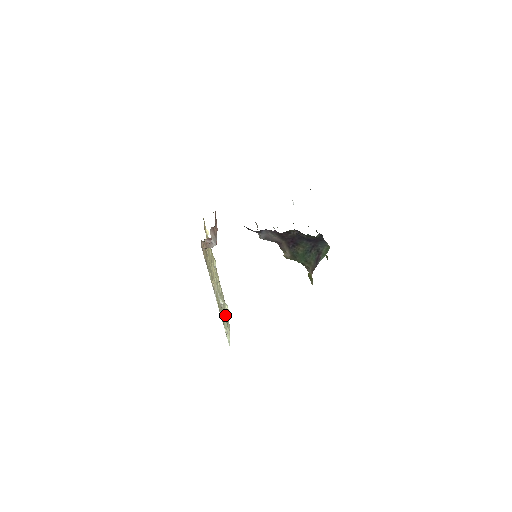
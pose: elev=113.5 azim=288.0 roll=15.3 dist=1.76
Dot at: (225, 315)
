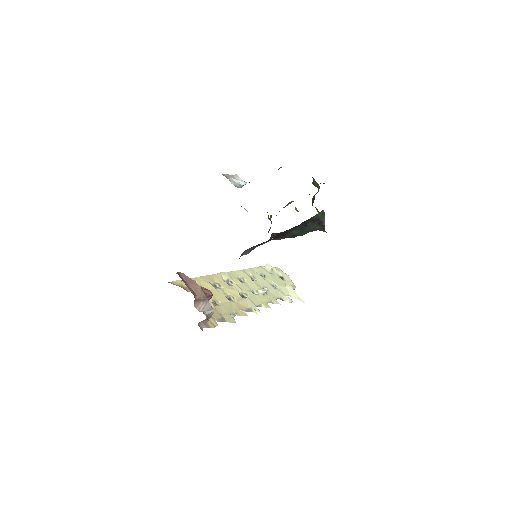
Dot at: (274, 280)
